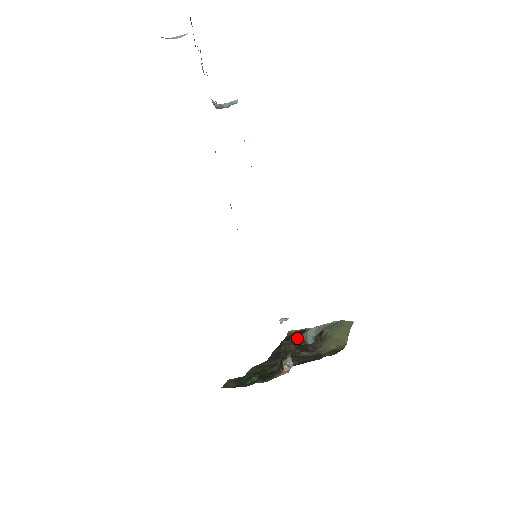
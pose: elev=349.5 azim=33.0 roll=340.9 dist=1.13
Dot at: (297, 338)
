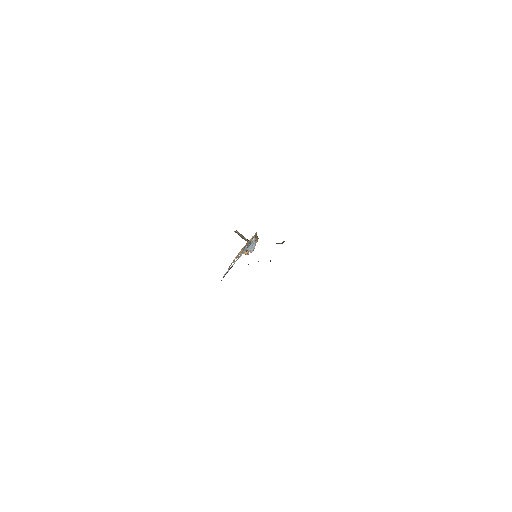
Dot at: occluded
